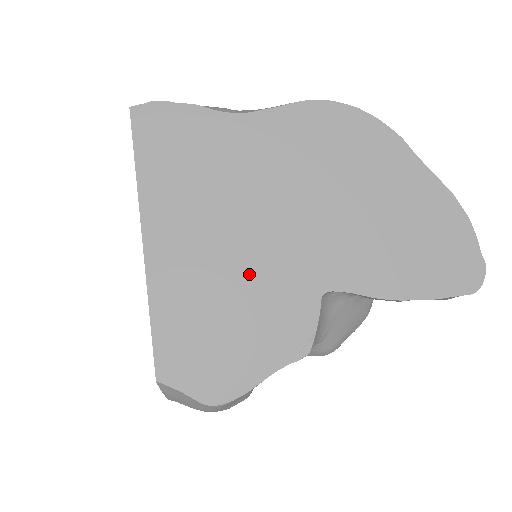
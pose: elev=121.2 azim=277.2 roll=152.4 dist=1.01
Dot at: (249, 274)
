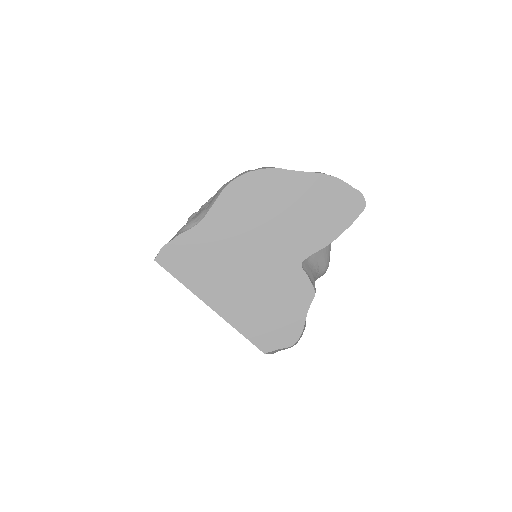
Dot at: (264, 283)
